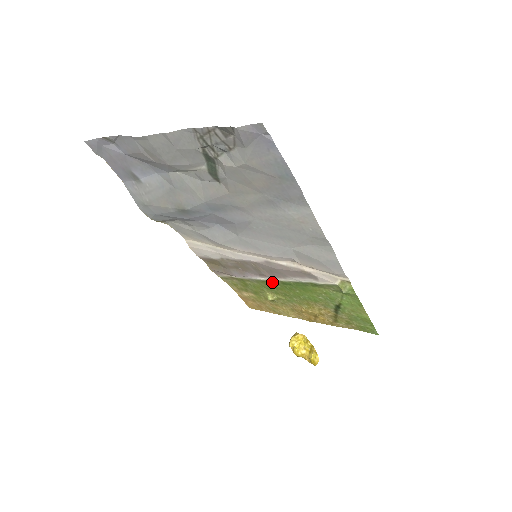
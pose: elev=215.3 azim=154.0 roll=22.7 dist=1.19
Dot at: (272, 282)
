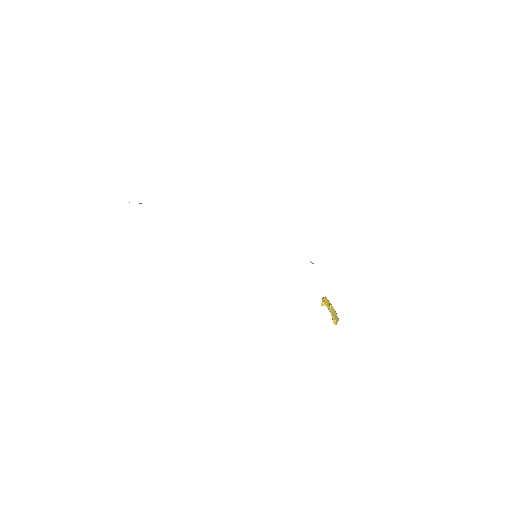
Dot at: occluded
